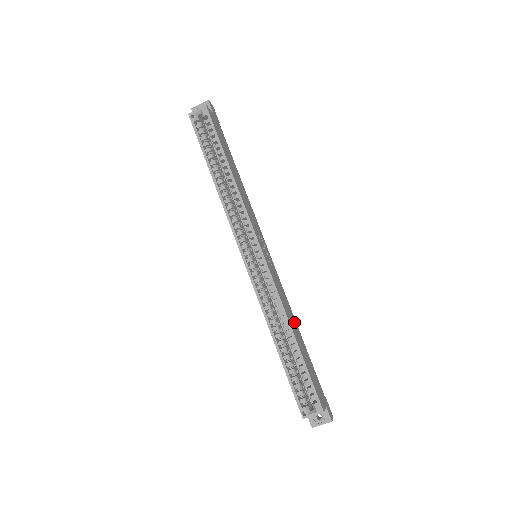
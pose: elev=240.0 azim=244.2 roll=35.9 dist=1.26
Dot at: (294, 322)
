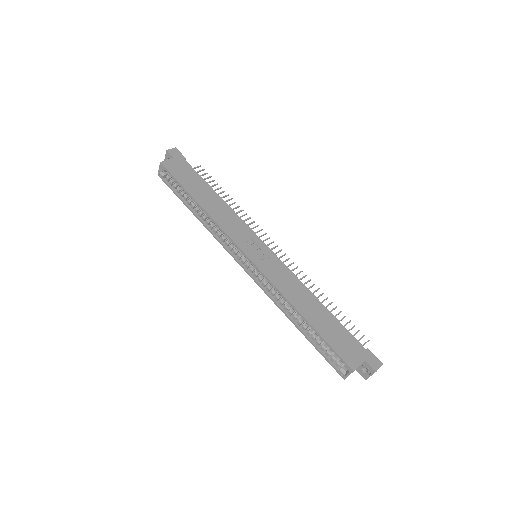
Dot at: (308, 298)
